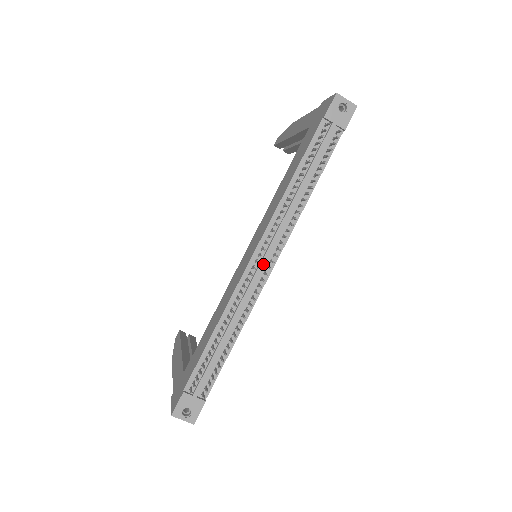
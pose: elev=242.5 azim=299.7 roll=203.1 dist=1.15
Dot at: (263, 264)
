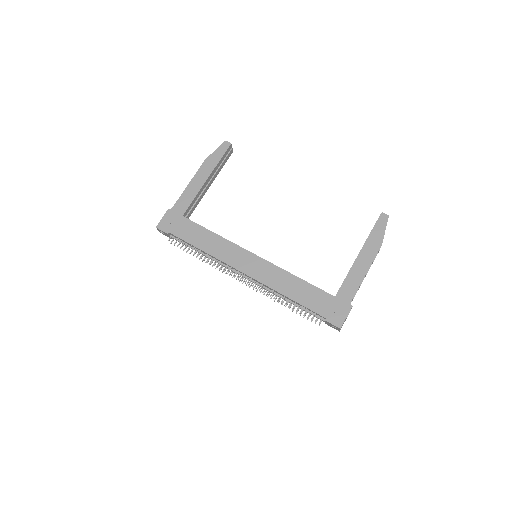
Dot at: (242, 276)
